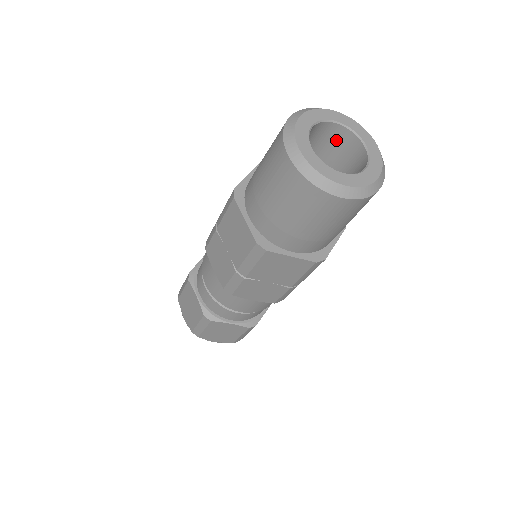
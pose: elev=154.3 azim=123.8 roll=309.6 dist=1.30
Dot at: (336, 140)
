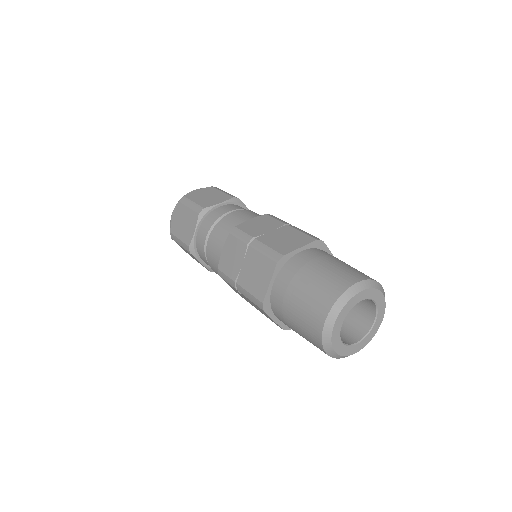
Dot at: occluded
